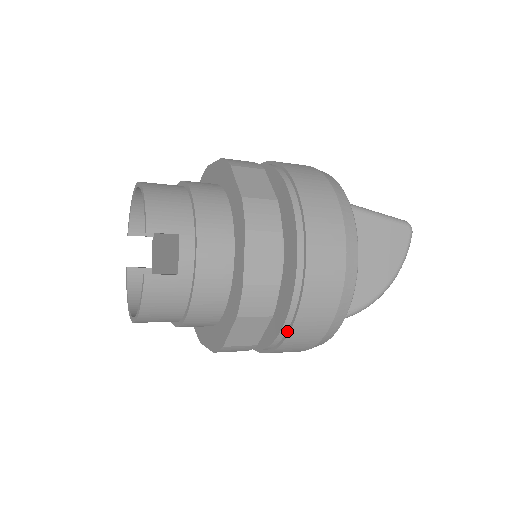
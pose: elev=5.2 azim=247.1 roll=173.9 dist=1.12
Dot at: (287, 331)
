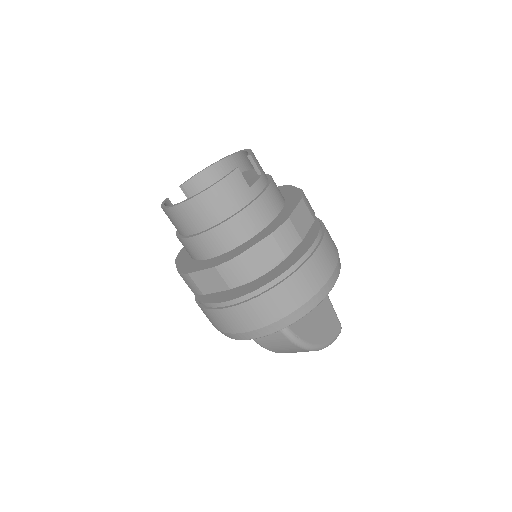
Dot at: (281, 281)
